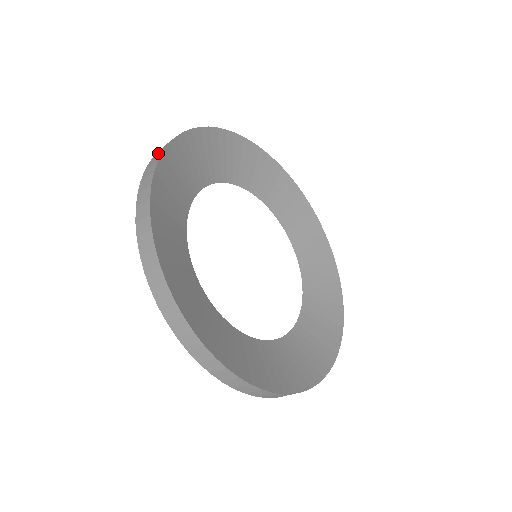
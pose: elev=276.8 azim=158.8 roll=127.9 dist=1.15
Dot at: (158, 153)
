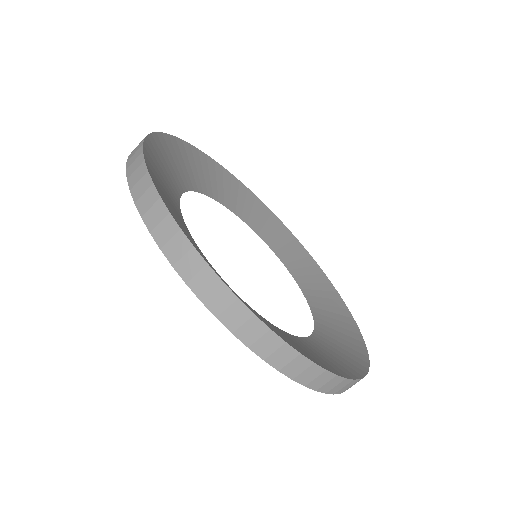
Dot at: occluded
